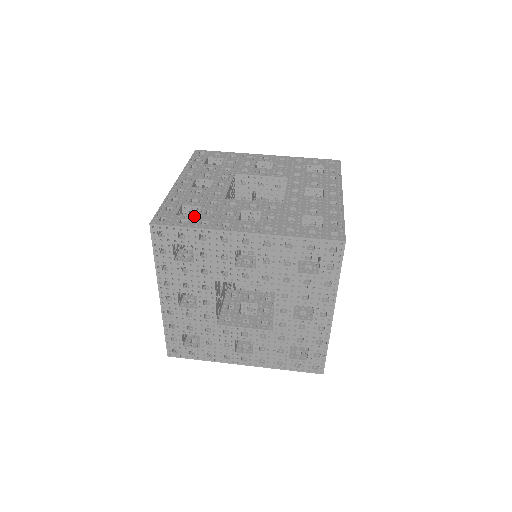
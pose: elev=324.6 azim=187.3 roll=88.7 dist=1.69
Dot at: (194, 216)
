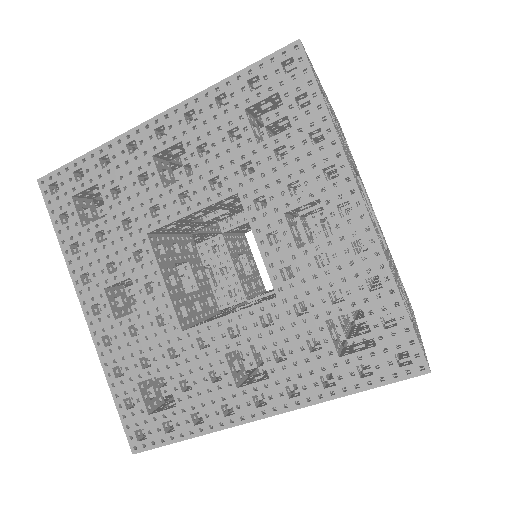
Dot at: occluded
